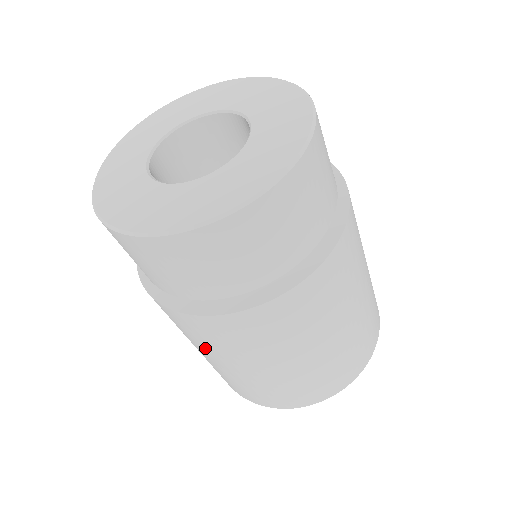
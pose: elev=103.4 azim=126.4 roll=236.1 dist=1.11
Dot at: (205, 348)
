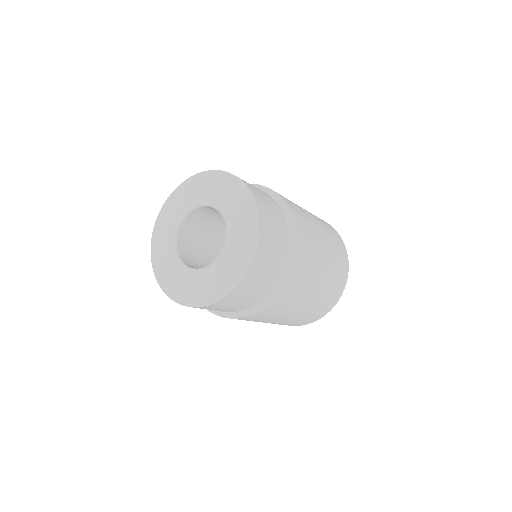
Dot at: occluded
